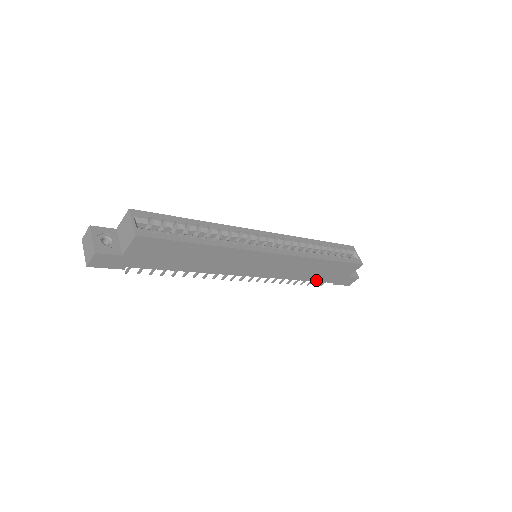
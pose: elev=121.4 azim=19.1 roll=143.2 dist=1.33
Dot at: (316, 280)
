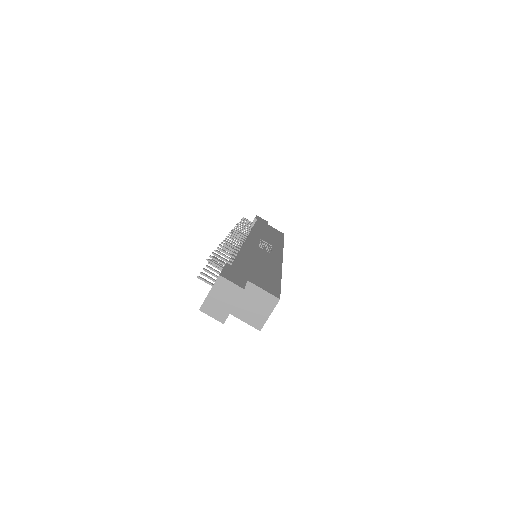
Dot at: occluded
